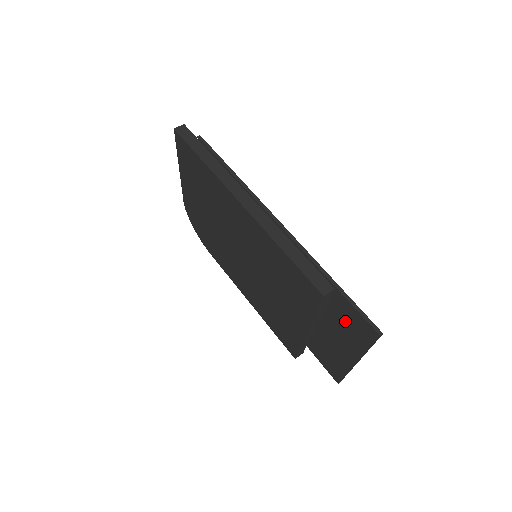
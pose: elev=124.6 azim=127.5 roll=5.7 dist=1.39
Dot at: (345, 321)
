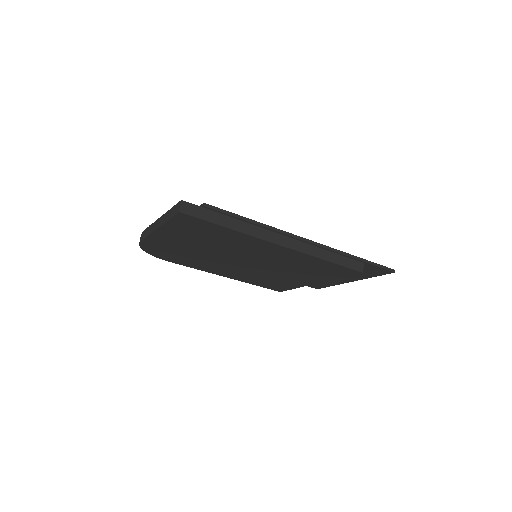
Dot at: occluded
